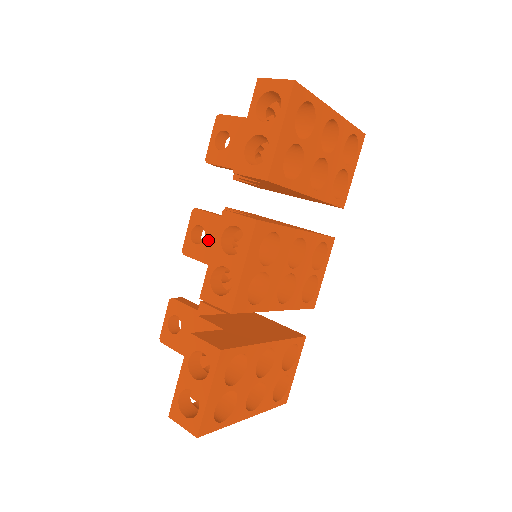
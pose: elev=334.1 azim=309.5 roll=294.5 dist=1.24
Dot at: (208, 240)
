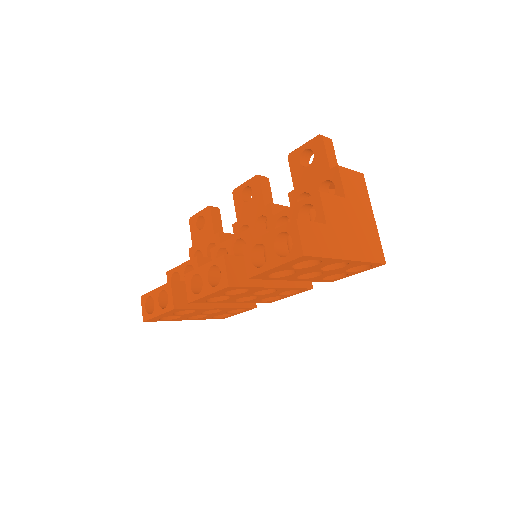
Dot at: (248, 207)
